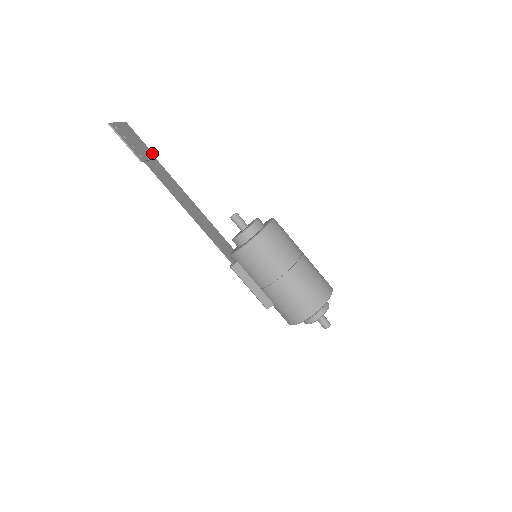
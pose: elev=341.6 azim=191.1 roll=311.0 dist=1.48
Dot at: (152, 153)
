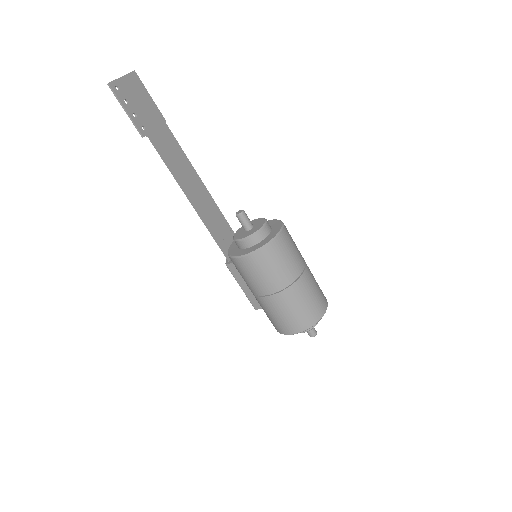
Dot at: (161, 115)
